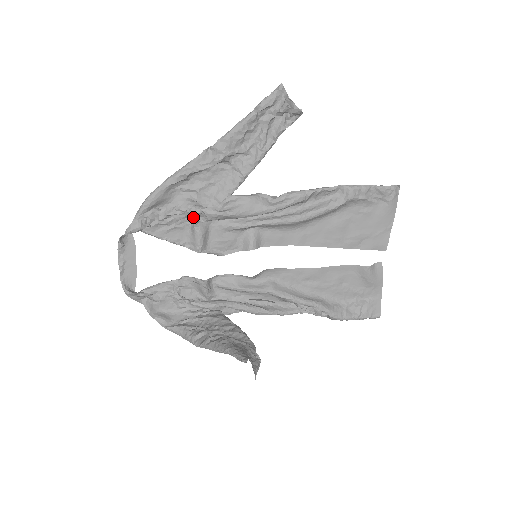
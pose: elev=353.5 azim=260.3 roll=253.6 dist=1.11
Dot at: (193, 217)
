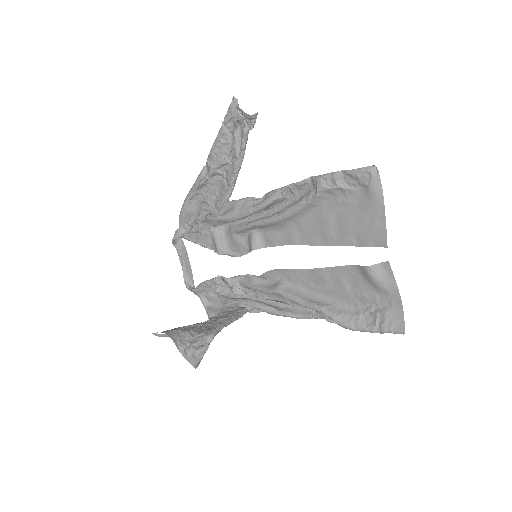
Dot at: occluded
